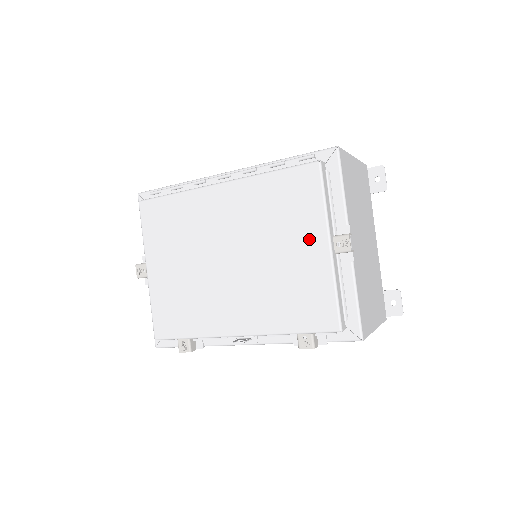
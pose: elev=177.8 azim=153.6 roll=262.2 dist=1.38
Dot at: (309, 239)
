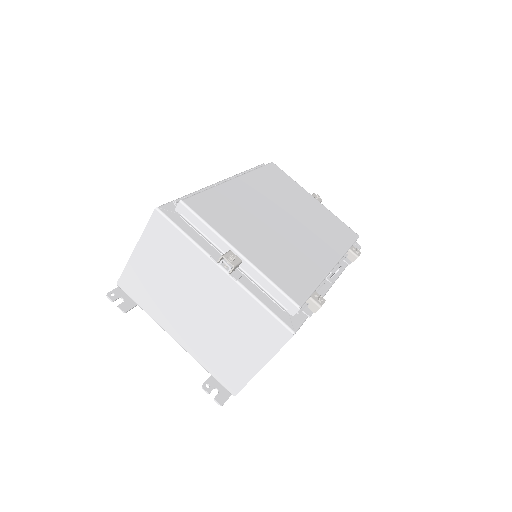
Dot at: (306, 197)
